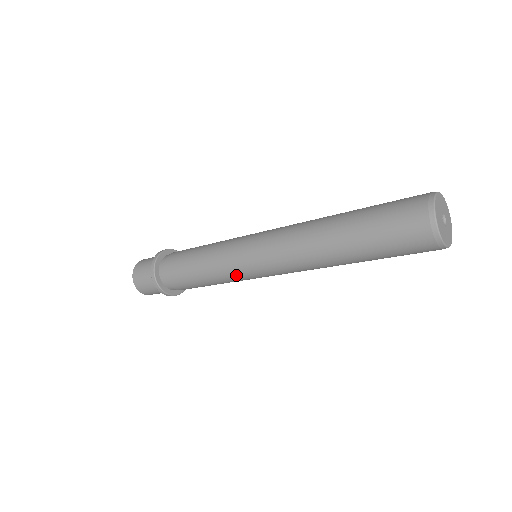
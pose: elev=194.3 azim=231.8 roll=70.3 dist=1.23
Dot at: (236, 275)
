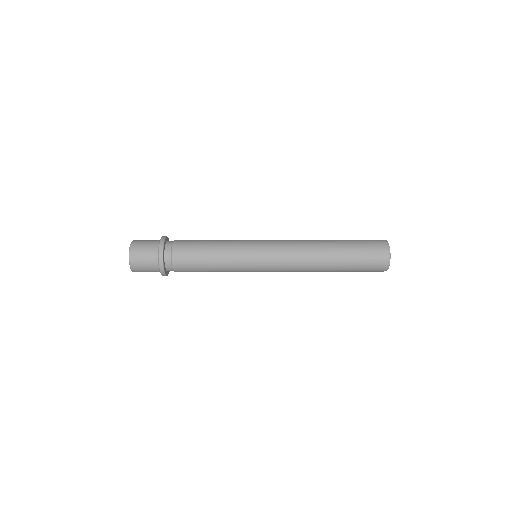
Dot at: occluded
